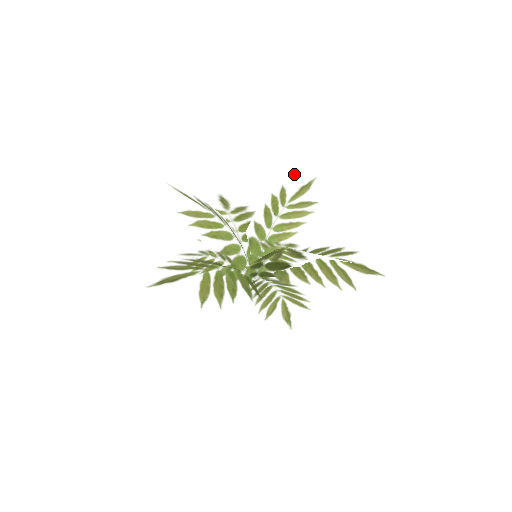
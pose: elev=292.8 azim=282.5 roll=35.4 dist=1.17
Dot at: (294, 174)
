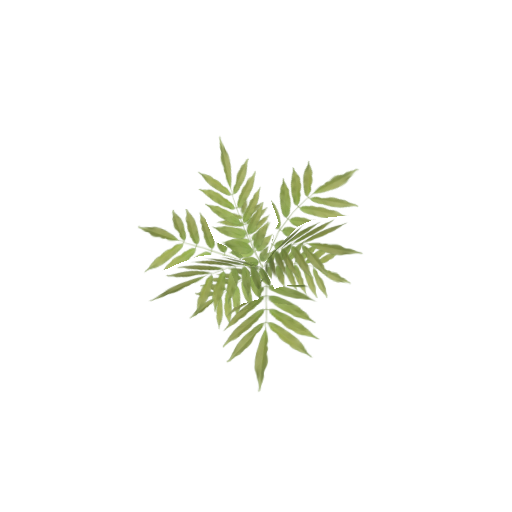
Dot at: (195, 151)
